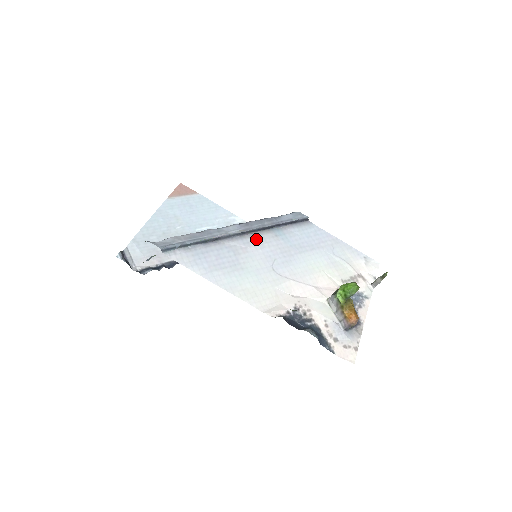
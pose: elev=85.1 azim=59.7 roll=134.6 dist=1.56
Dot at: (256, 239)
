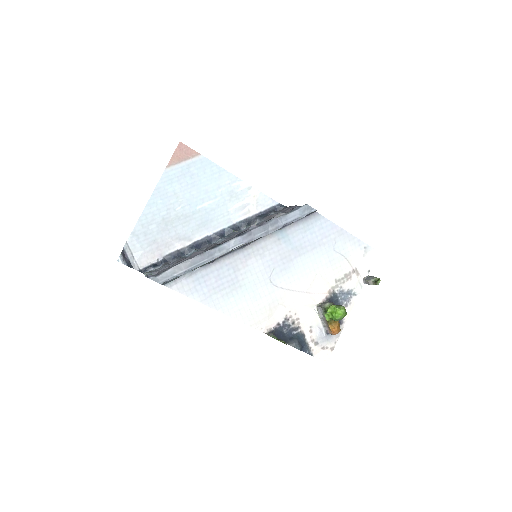
Dot at: (257, 248)
